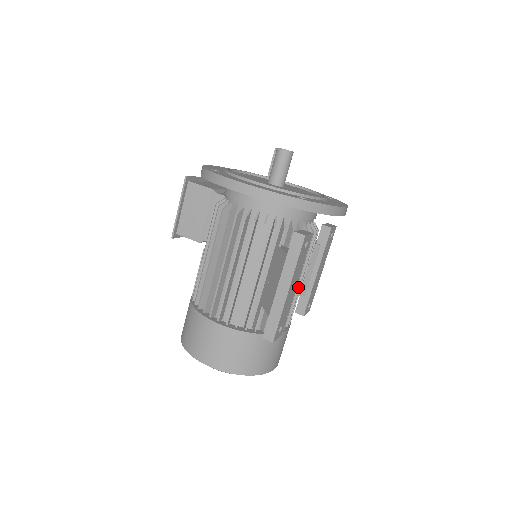
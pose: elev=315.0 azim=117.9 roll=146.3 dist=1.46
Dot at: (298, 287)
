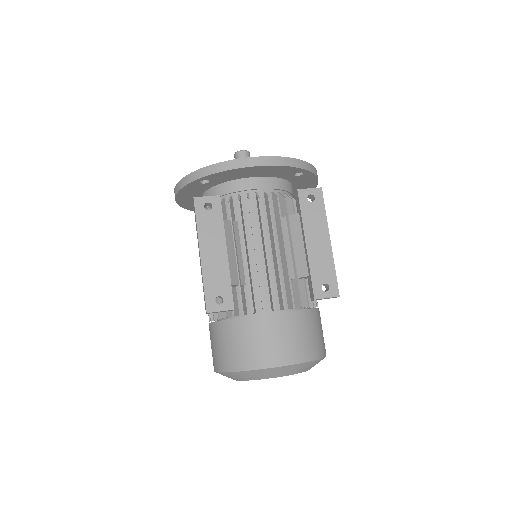
Dot at: (266, 261)
